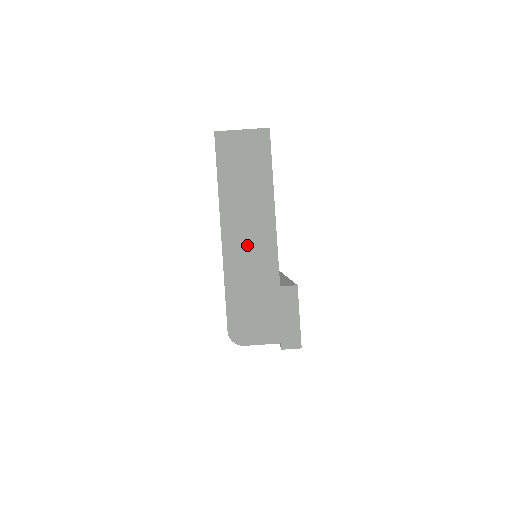
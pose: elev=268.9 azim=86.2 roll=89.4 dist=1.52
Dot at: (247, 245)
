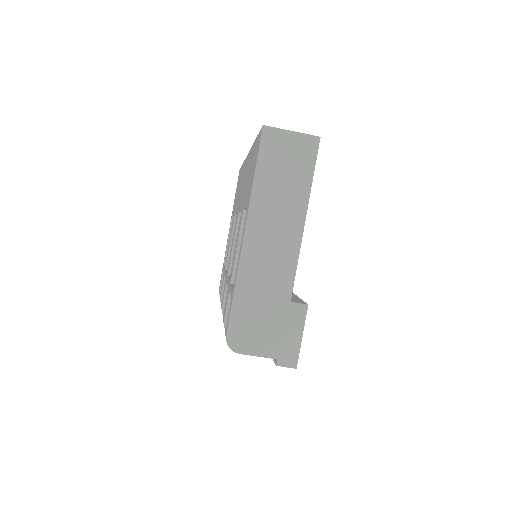
Dot at: (268, 252)
